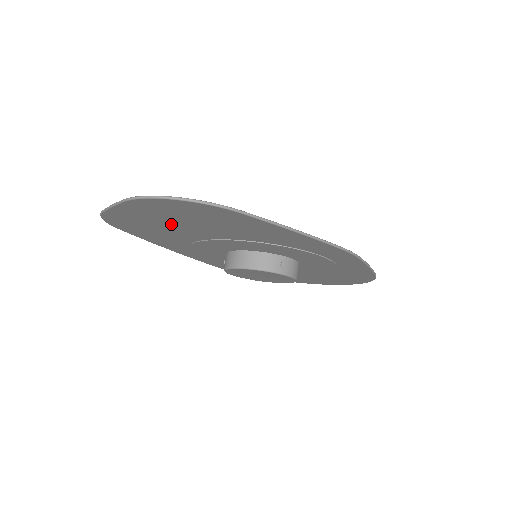
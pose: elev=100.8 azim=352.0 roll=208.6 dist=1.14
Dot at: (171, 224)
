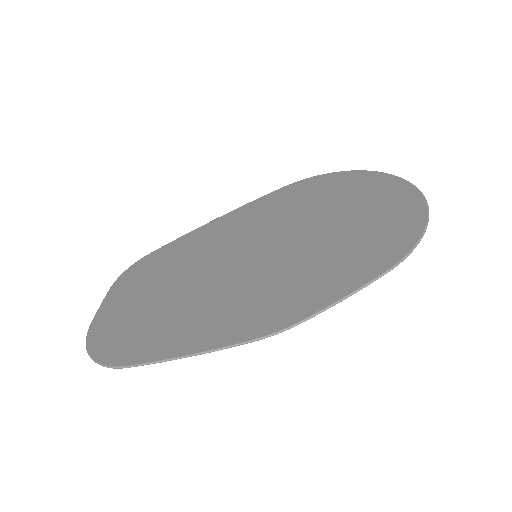
Dot at: (145, 298)
